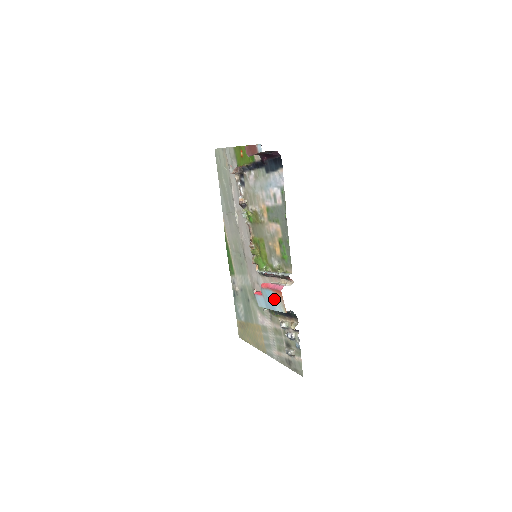
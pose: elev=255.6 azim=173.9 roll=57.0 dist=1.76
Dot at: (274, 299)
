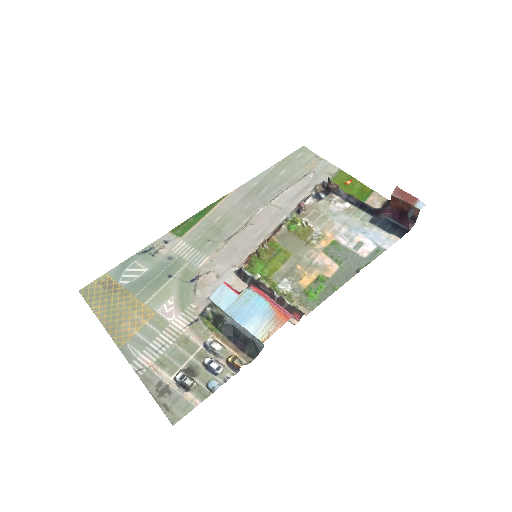
Dot at: (260, 314)
